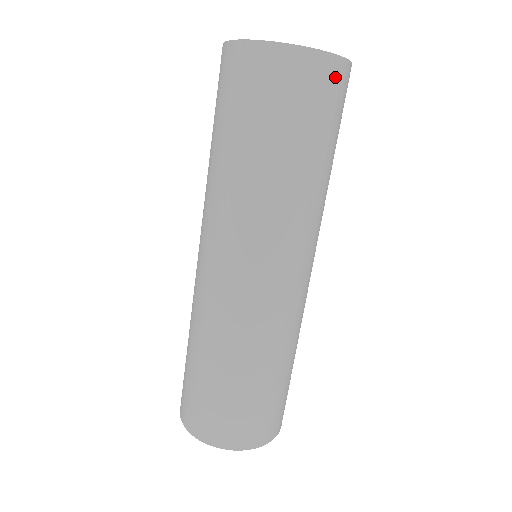
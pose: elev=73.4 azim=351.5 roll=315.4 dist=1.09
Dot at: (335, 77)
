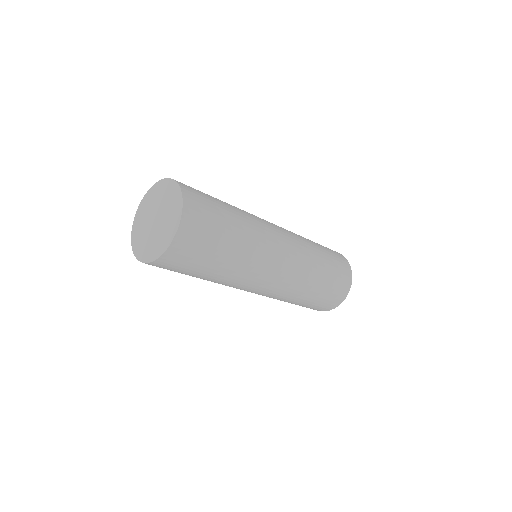
Dot at: (183, 245)
